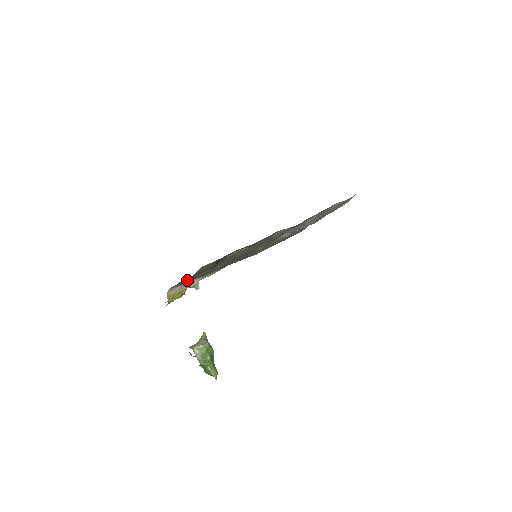
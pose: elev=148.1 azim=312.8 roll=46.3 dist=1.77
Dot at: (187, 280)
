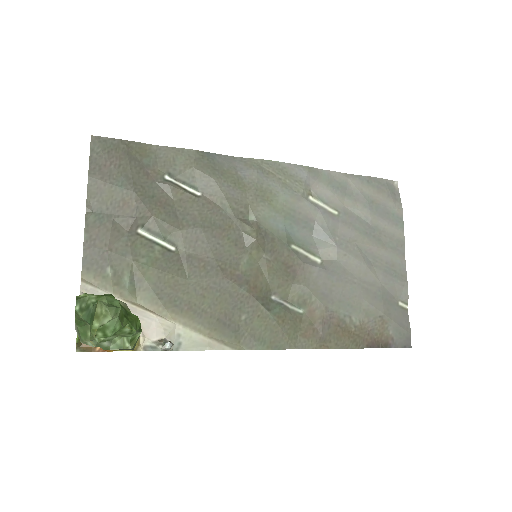
Dot at: (114, 261)
